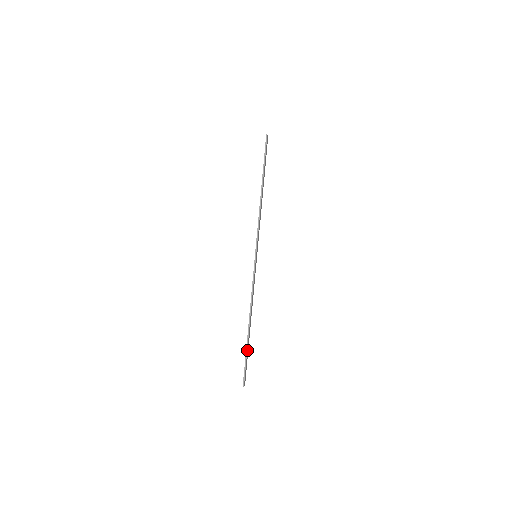
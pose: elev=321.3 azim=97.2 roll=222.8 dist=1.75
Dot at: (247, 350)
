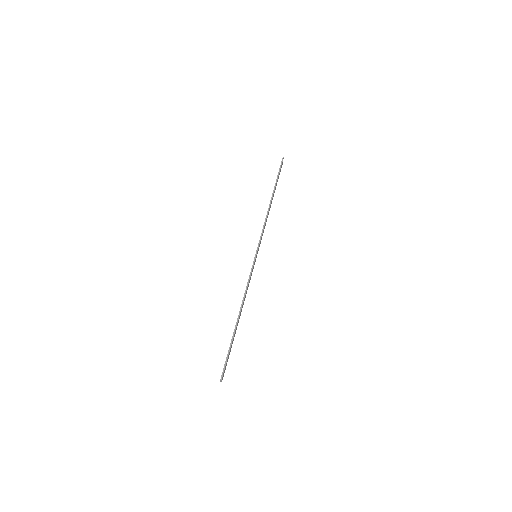
Dot at: (232, 342)
